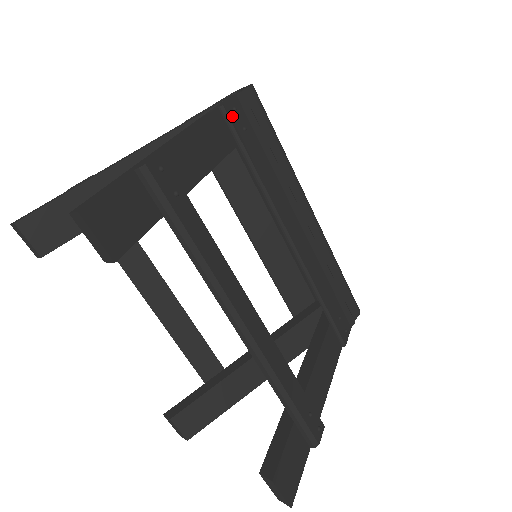
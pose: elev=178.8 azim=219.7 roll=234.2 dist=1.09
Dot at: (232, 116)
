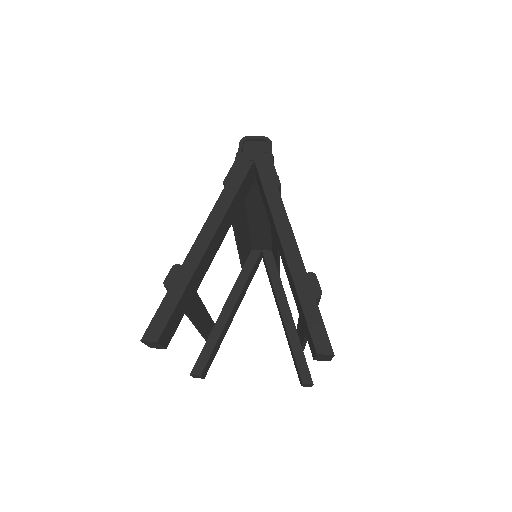
Dot at: occluded
